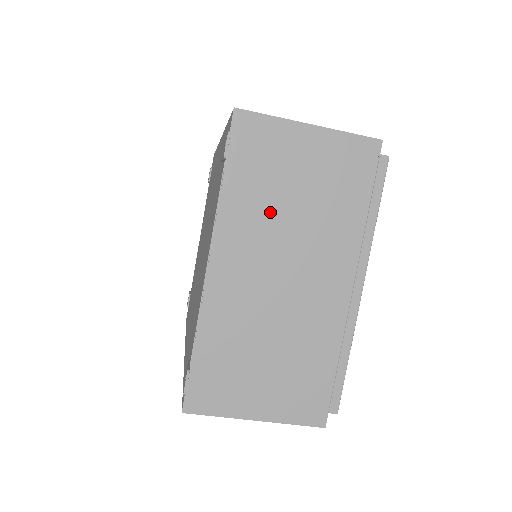
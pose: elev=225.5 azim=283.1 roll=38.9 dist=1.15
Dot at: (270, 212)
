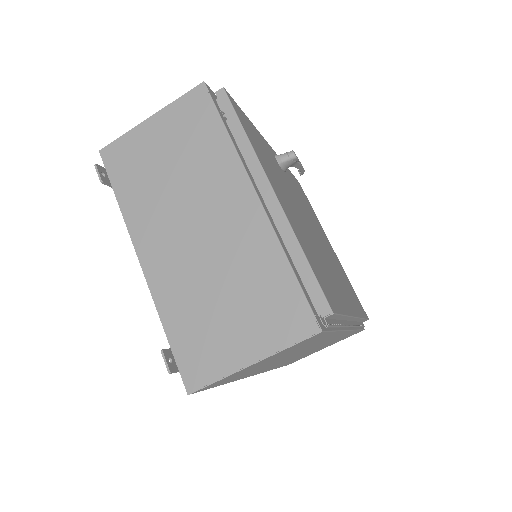
Dot at: (159, 193)
